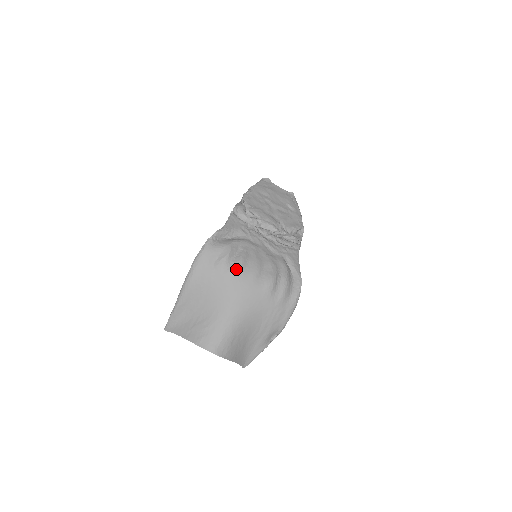
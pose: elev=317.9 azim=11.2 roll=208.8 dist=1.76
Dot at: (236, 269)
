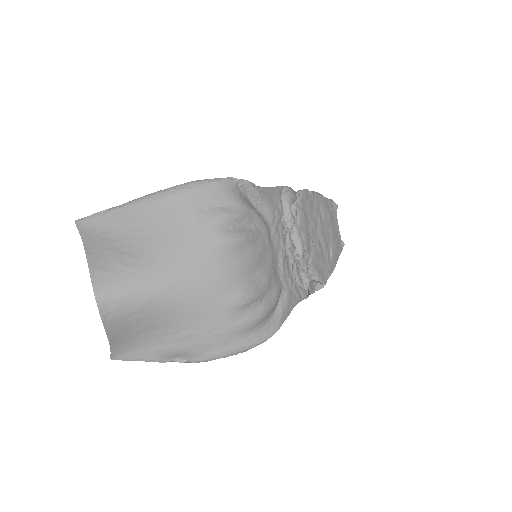
Dot at: (228, 239)
